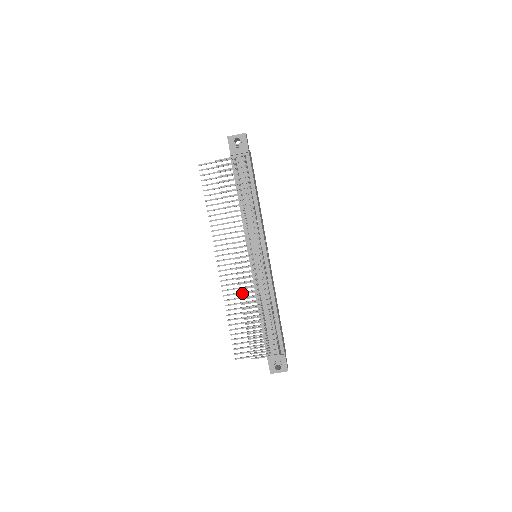
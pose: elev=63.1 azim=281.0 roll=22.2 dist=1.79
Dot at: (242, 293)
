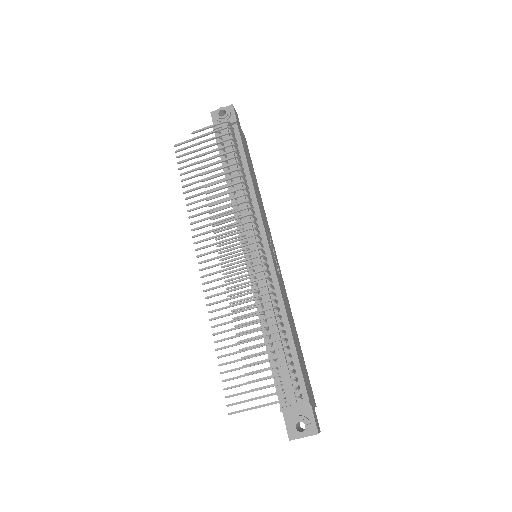
Dot at: (233, 301)
